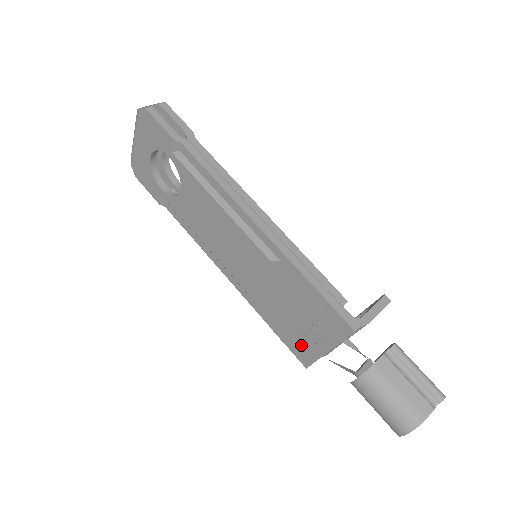
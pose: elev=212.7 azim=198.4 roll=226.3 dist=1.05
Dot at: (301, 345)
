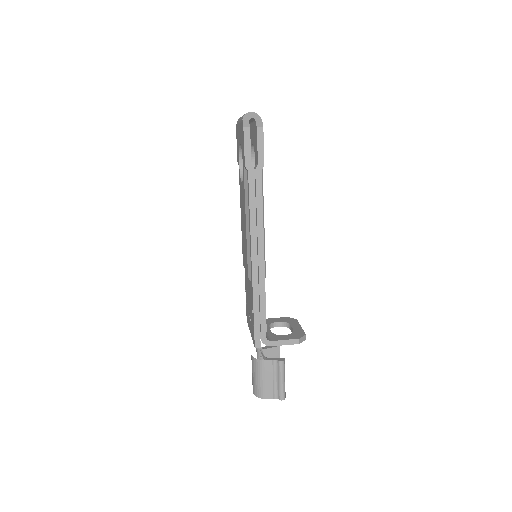
Dot at: occluded
